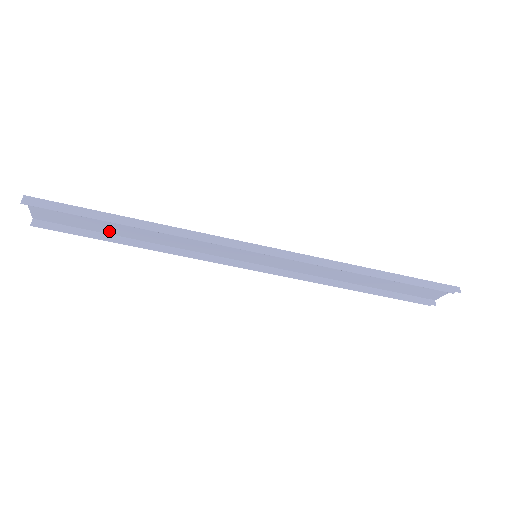
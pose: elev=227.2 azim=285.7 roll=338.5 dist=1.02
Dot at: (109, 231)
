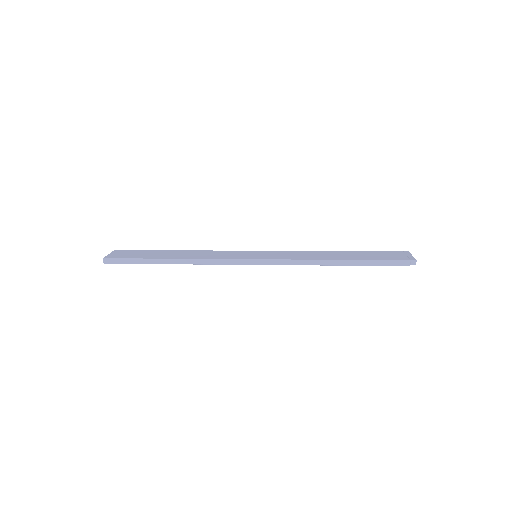
Dot at: (159, 251)
